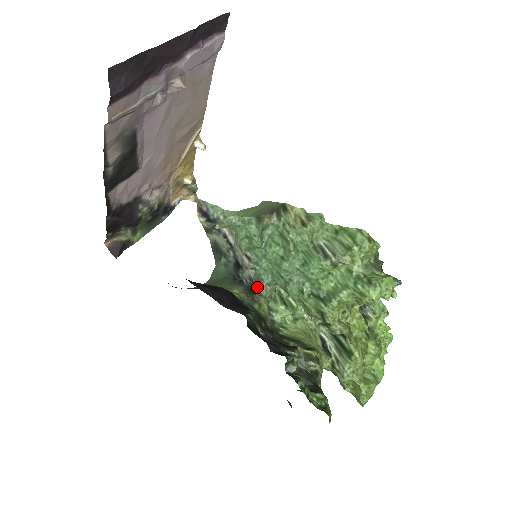
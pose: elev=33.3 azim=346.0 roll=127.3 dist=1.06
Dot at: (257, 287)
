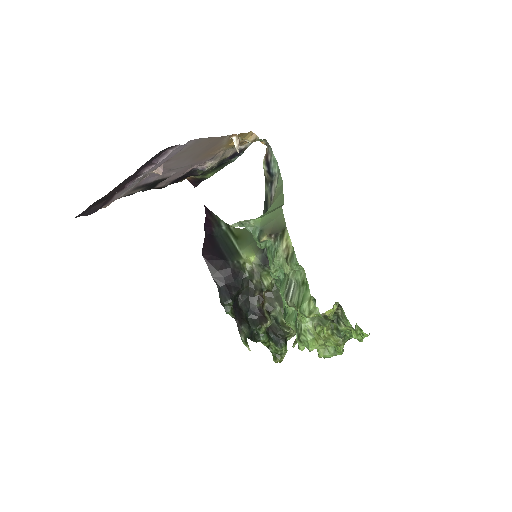
Dot at: occluded
